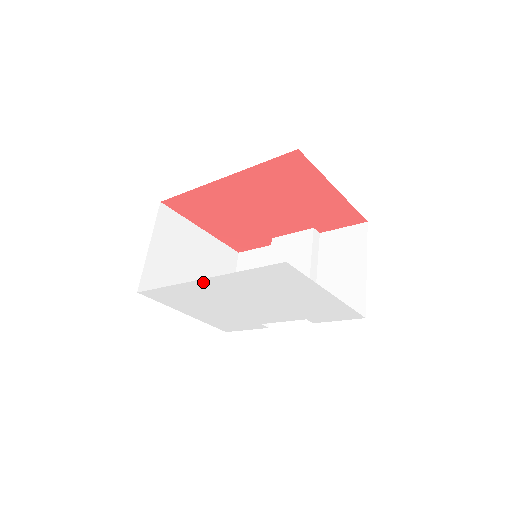
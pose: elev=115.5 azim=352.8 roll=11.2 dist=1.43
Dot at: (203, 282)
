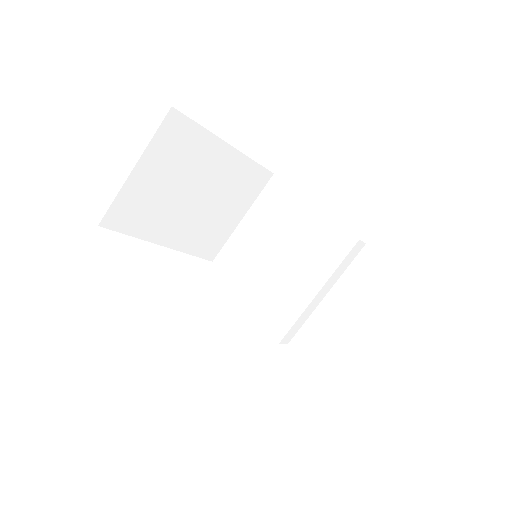
Dot at: occluded
